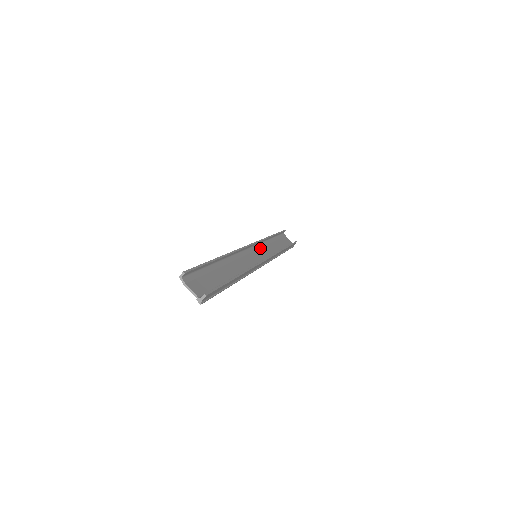
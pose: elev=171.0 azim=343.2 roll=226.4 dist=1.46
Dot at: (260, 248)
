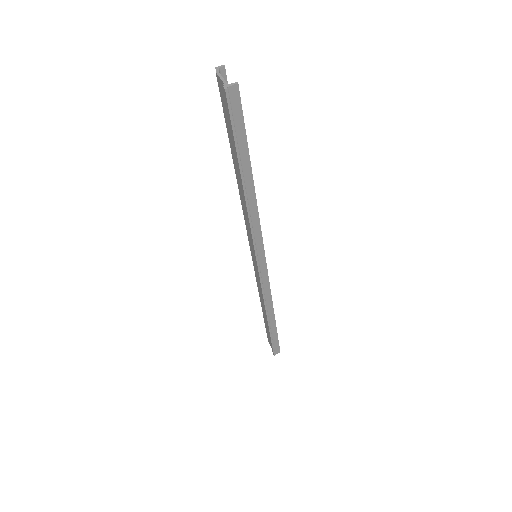
Dot at: occluded
